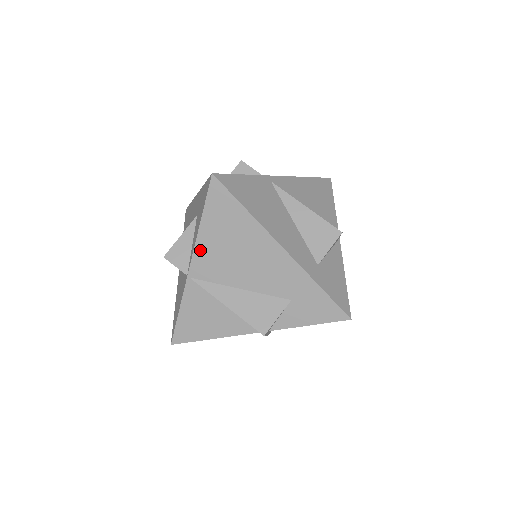
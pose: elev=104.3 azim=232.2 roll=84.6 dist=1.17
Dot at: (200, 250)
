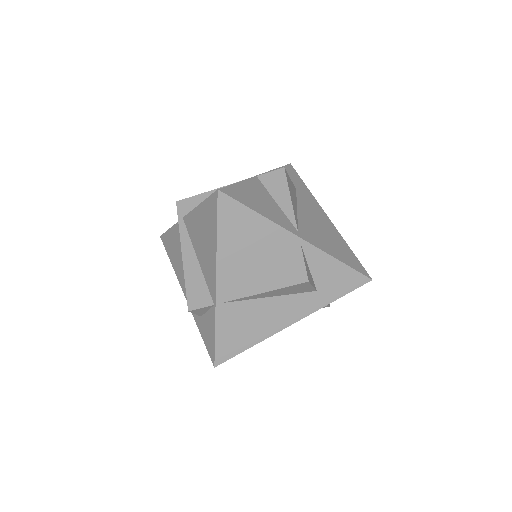
Dot at: occluded
